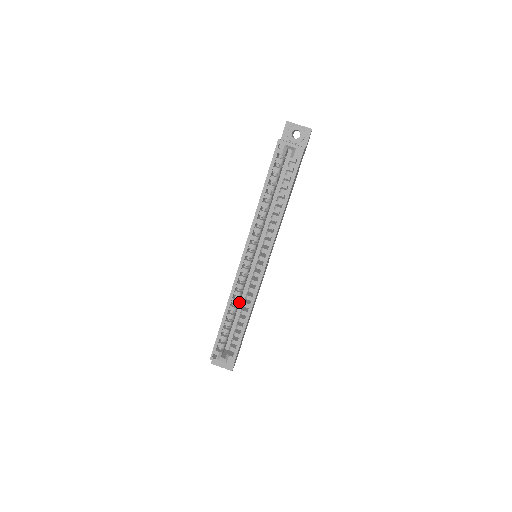
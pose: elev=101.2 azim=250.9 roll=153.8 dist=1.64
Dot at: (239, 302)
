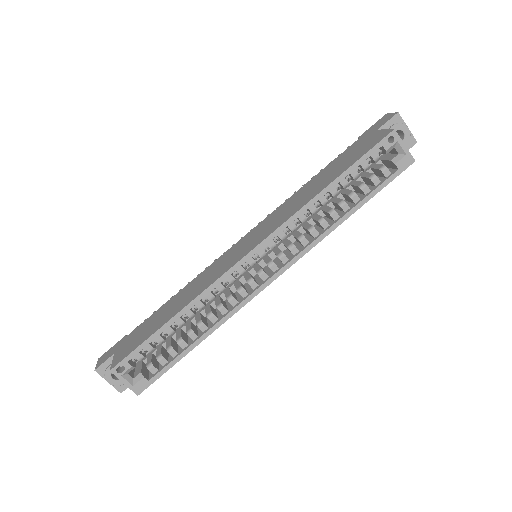
Dot at: occluded
